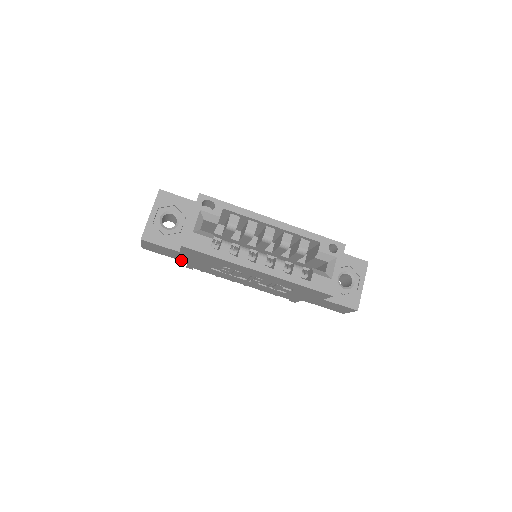
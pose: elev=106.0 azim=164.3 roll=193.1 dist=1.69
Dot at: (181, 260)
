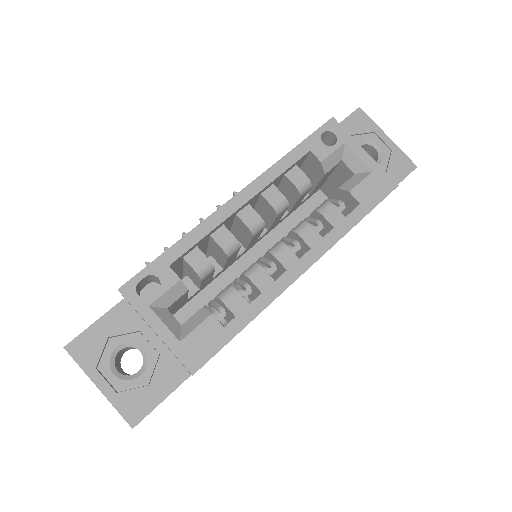
Dot at: occluded
